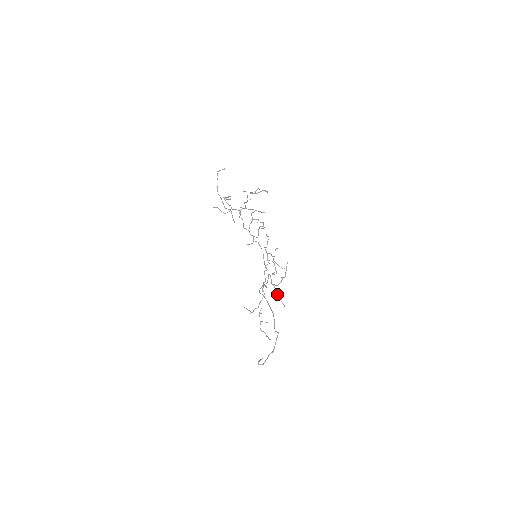
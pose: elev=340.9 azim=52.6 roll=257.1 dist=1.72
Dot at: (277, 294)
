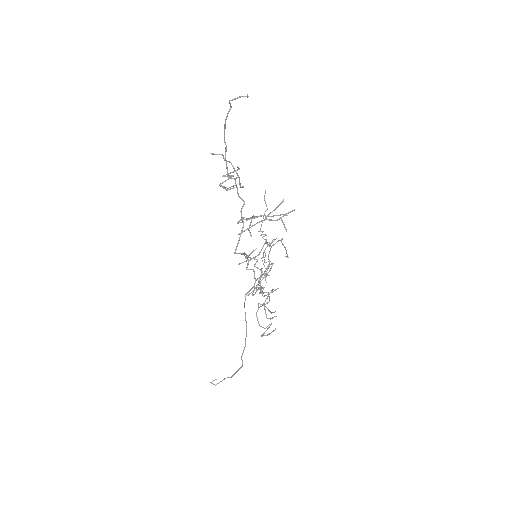
Dot at: occluded
